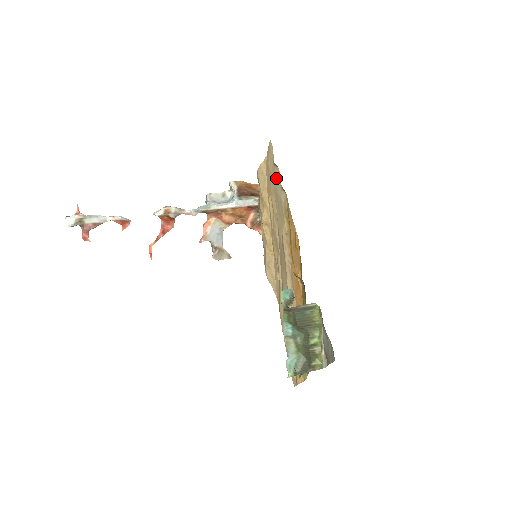
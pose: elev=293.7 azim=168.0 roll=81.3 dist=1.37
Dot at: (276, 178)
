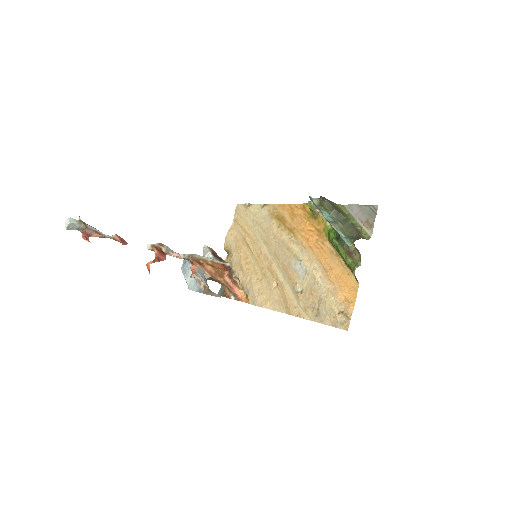
Dot at: (252, 213)
